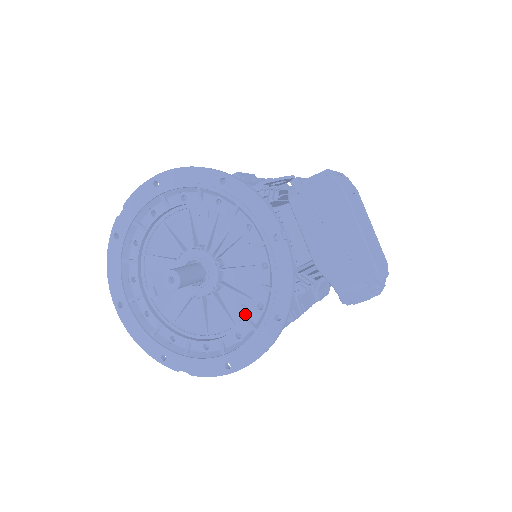
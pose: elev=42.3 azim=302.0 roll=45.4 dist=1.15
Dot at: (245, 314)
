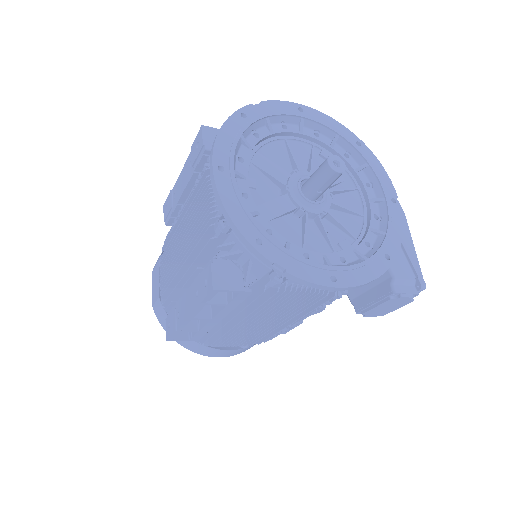
Dot at: (348, 247)
